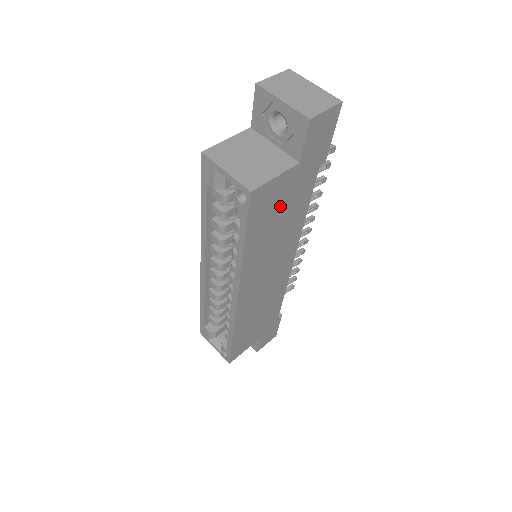
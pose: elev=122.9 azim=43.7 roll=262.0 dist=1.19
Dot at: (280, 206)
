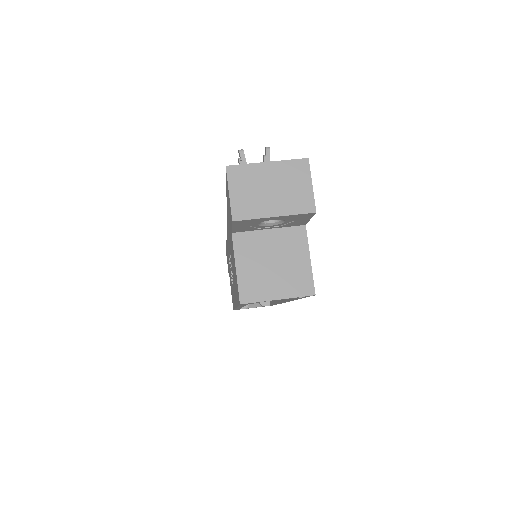
Dot at: occluded
